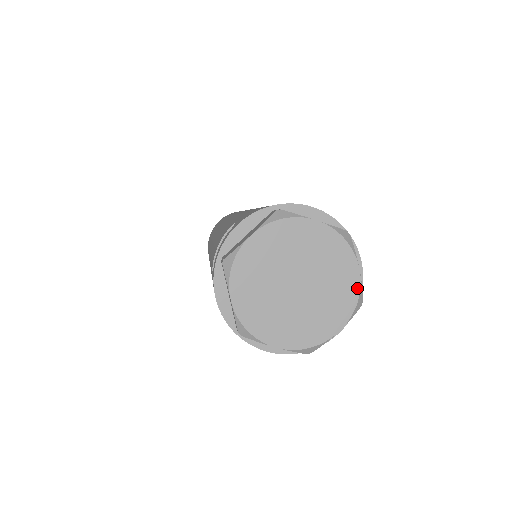
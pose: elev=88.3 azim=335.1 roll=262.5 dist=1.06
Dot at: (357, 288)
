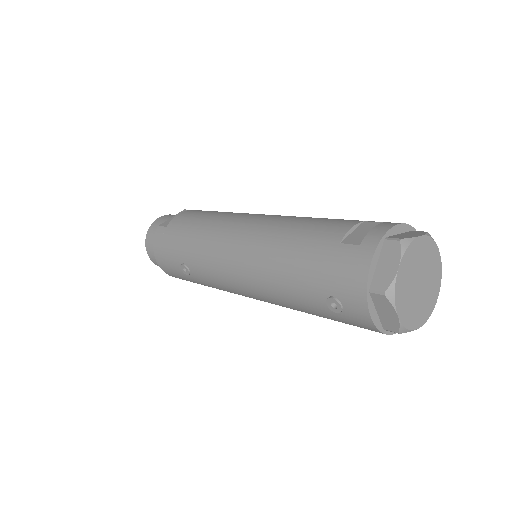
Dot at: (433, 307)
